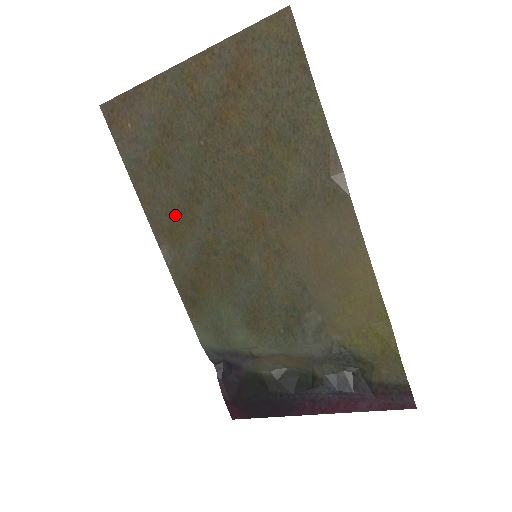
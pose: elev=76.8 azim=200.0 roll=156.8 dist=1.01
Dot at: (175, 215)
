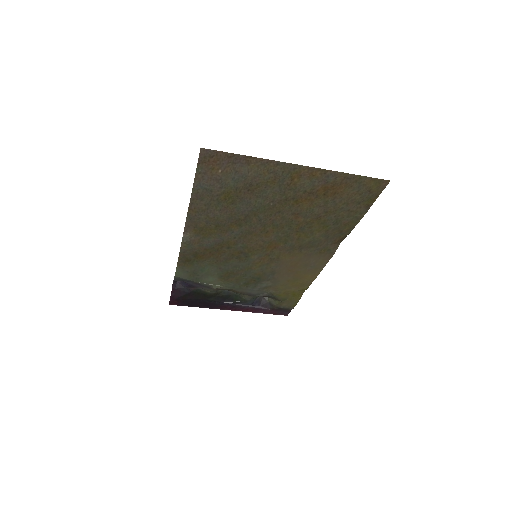
Dot at: (214, 224)
